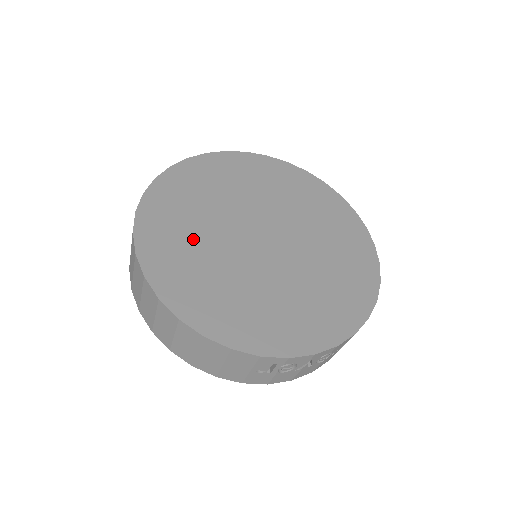
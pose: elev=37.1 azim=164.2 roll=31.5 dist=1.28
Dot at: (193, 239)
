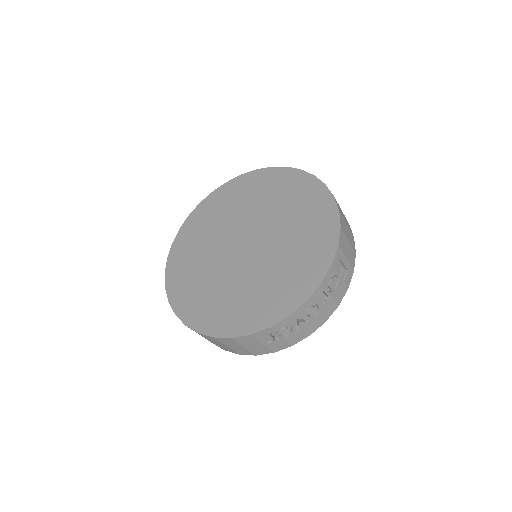
Dot at: (199, 273)
